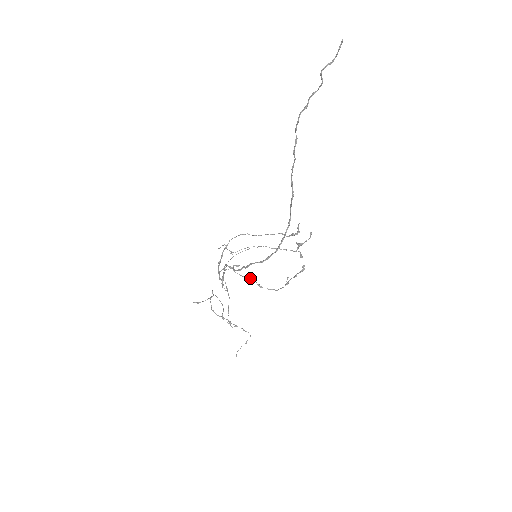
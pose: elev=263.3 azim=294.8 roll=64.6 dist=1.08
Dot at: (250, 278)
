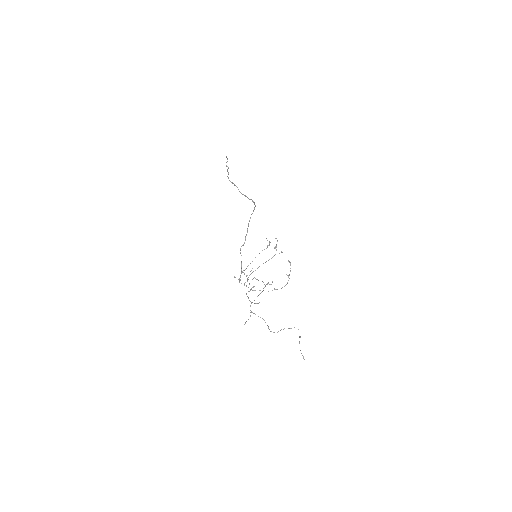
Dot at: occluded
